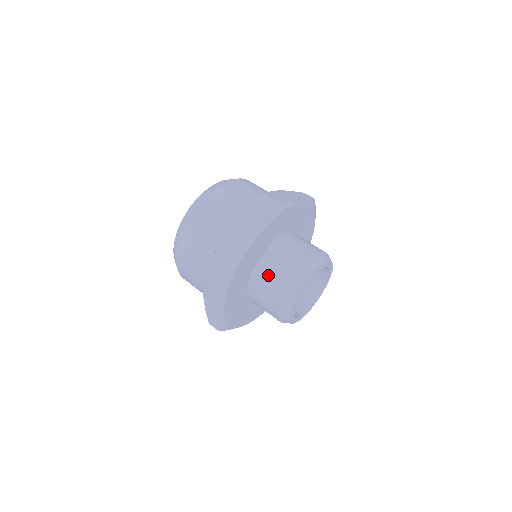
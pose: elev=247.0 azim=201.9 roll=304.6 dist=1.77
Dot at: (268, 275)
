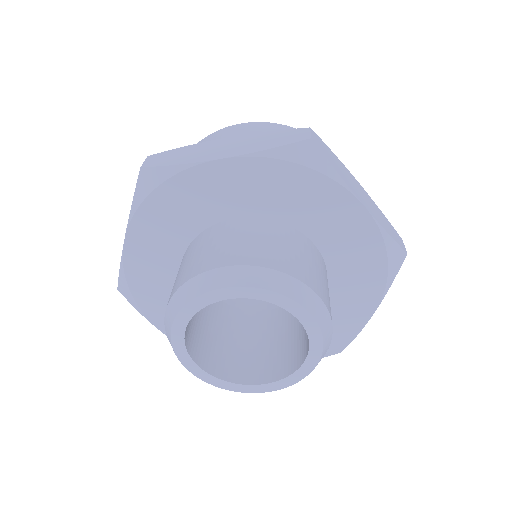
Dot at: occluded
